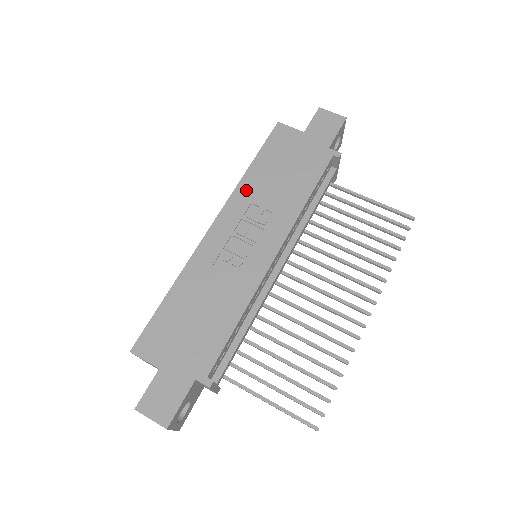
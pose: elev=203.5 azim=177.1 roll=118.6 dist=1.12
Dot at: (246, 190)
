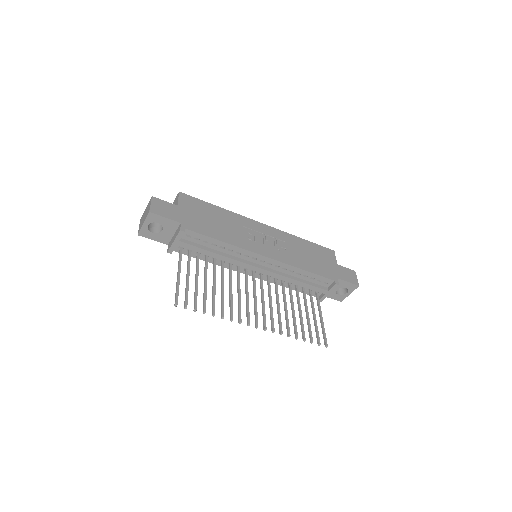
Dot at: (290, 238)
